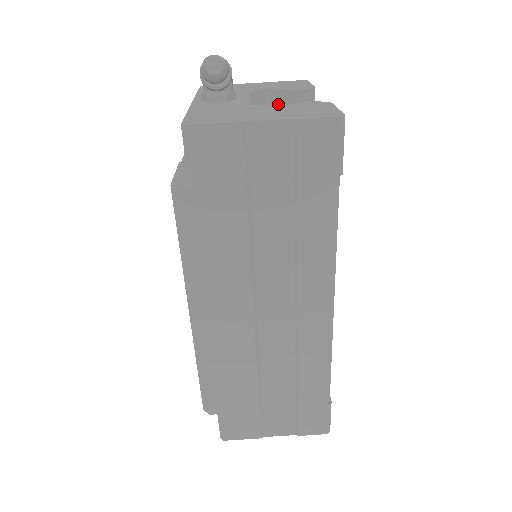
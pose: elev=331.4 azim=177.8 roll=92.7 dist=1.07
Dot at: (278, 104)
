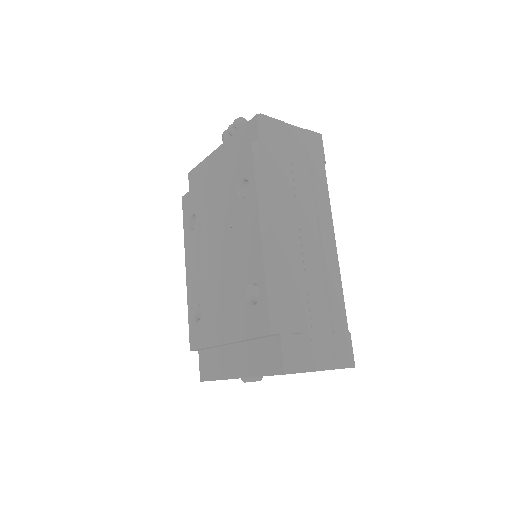
Dot at: occluded
